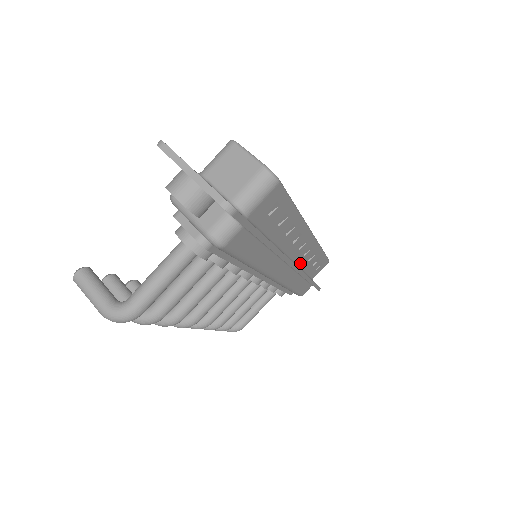
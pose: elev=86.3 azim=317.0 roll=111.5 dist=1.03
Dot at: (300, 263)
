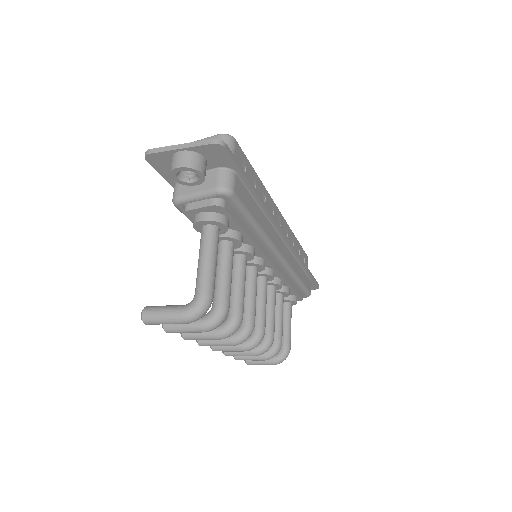
Dot at: occluded
